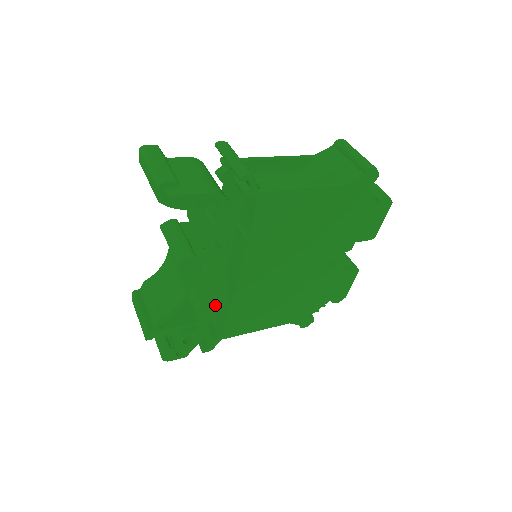
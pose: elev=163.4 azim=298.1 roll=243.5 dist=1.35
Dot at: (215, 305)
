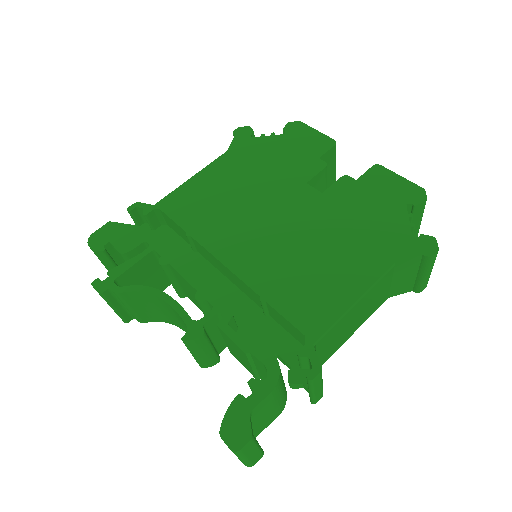
Dot at: occluded
